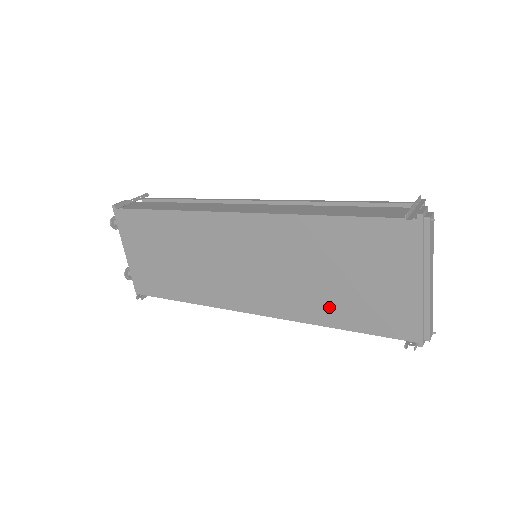
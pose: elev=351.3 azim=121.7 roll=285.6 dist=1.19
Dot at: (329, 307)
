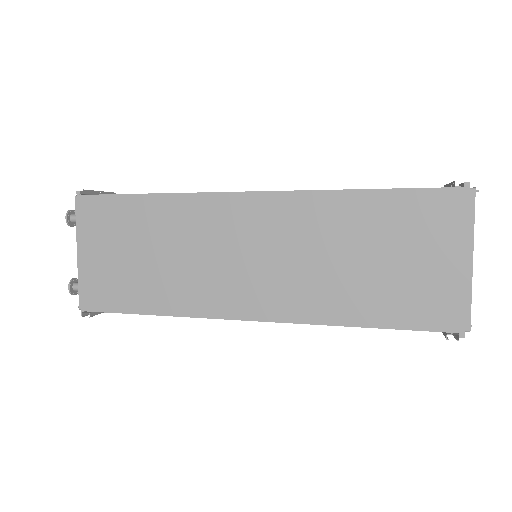
Dot at: (355, 300)
